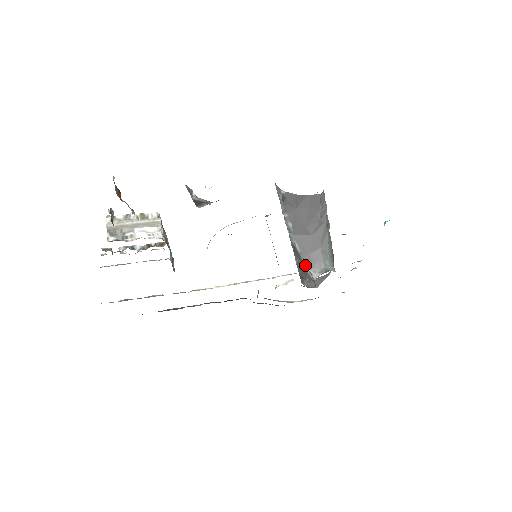
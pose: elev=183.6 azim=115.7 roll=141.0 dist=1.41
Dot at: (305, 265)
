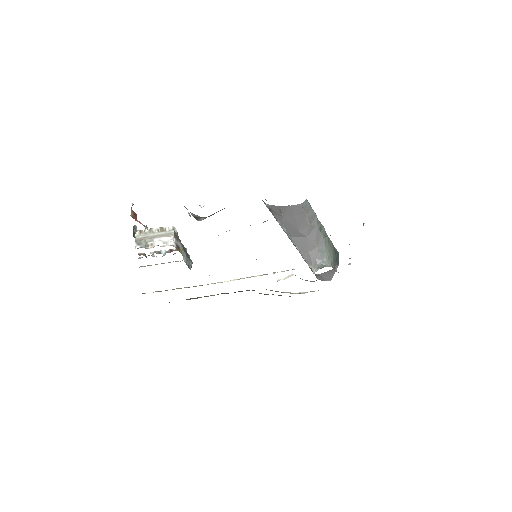
Dot at: (306, 262)
